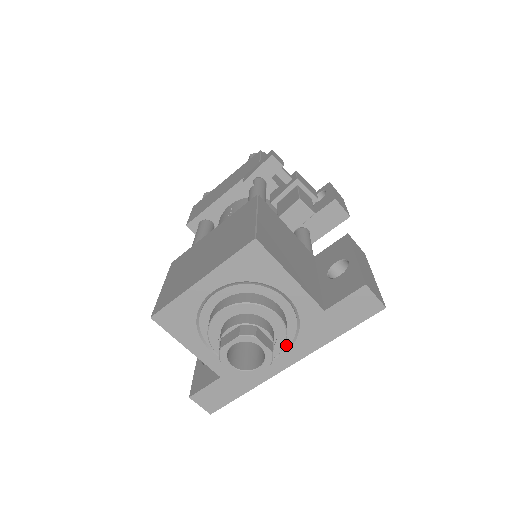
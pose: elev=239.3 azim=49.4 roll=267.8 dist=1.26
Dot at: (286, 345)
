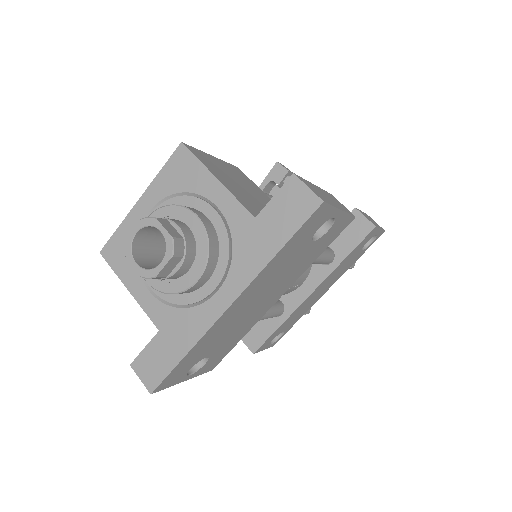
Dot at: (221, 274)
